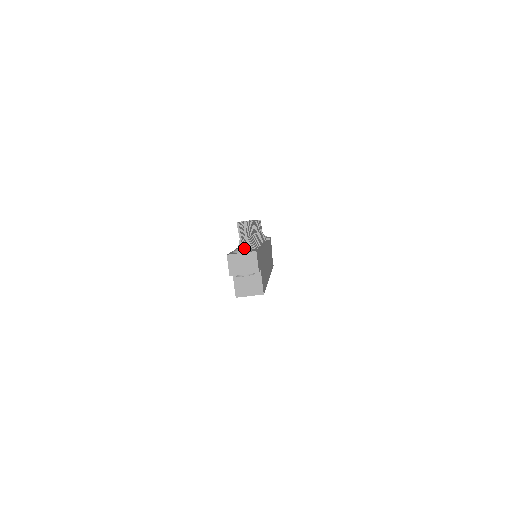
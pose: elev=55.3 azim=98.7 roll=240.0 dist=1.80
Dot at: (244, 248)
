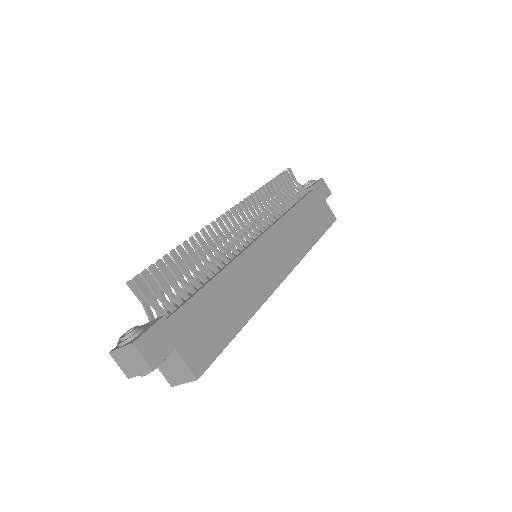
Dot at: (124, 337)
